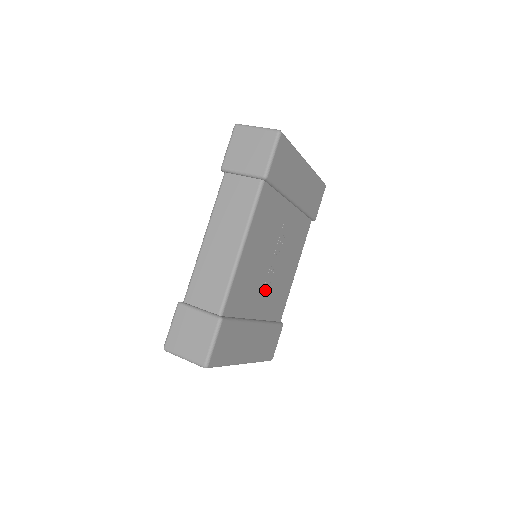
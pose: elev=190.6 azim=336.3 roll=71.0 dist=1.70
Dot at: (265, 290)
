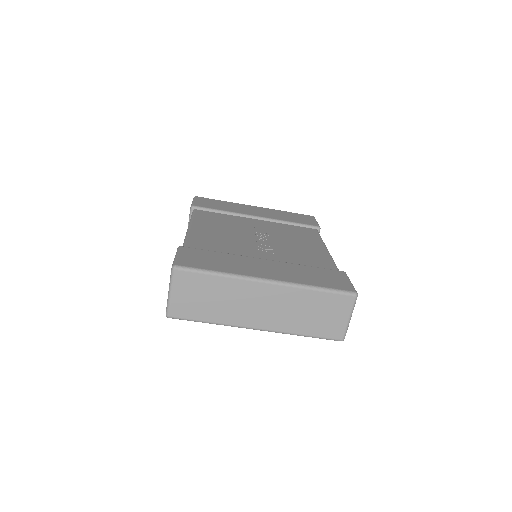
Dot at: (263, 249)
